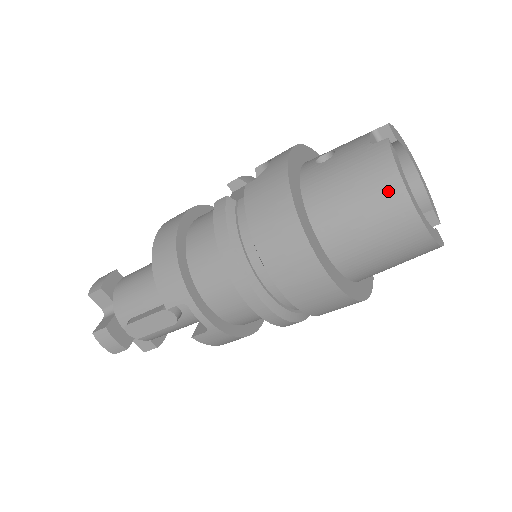
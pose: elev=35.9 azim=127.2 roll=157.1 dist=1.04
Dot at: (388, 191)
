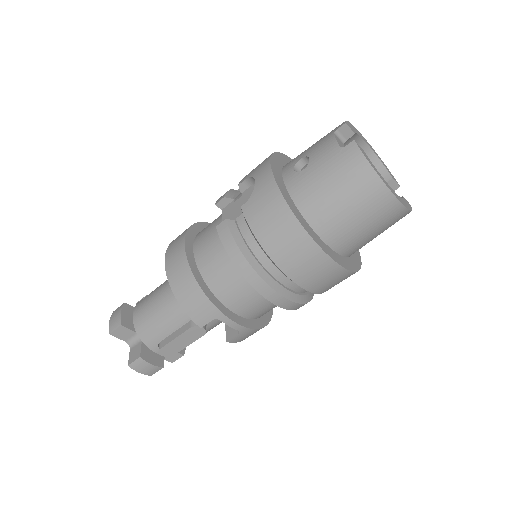
Dot at: (368, 185)
